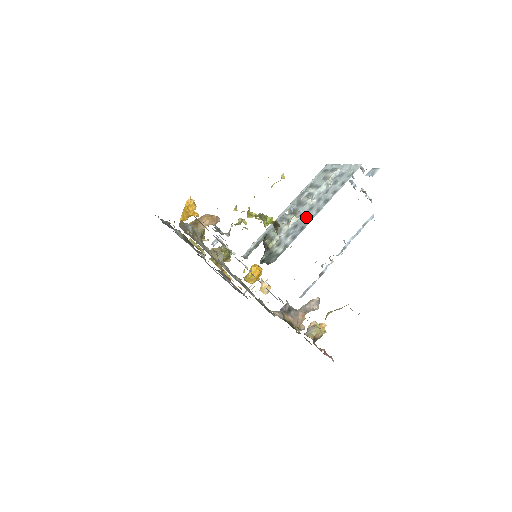
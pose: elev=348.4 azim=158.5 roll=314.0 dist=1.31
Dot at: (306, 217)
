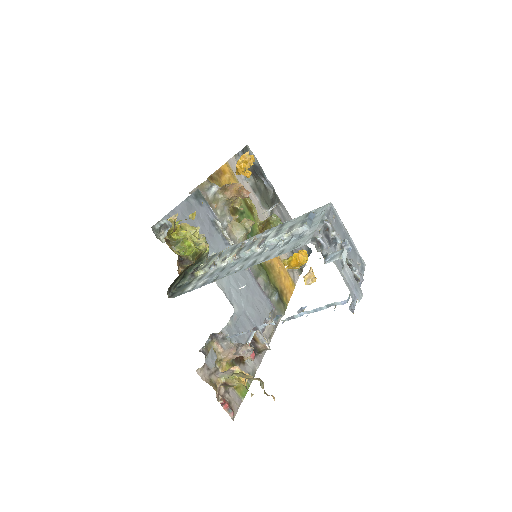
Dot at: (231, 267)
